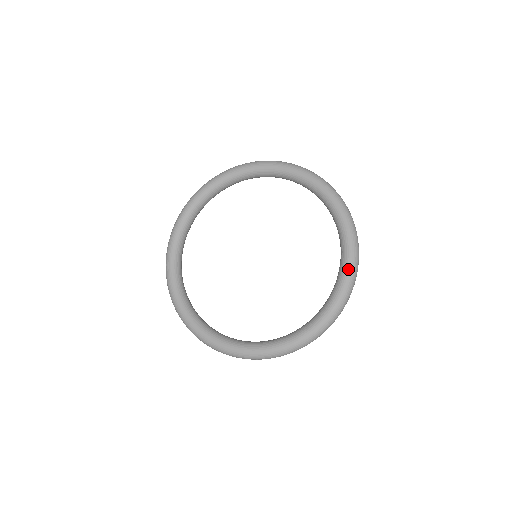
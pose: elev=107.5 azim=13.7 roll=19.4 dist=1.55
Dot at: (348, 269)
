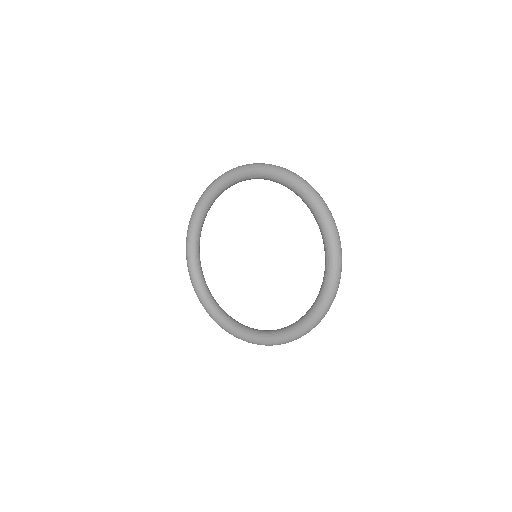
Dot at: (321, 304)
